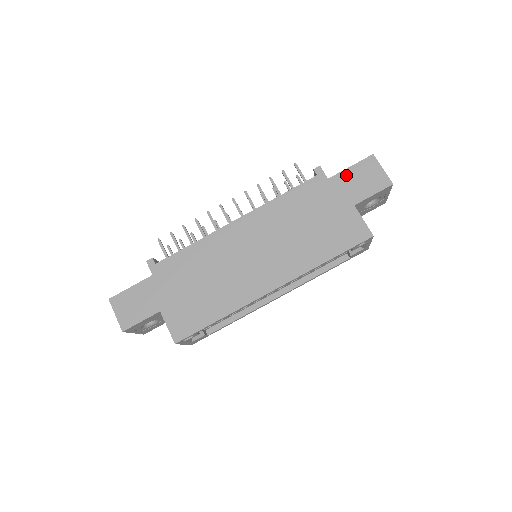
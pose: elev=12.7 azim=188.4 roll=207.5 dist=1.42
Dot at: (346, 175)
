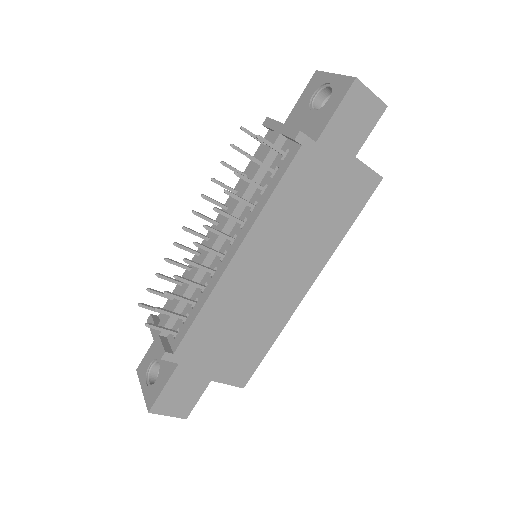
Dot at: (335, 125)
